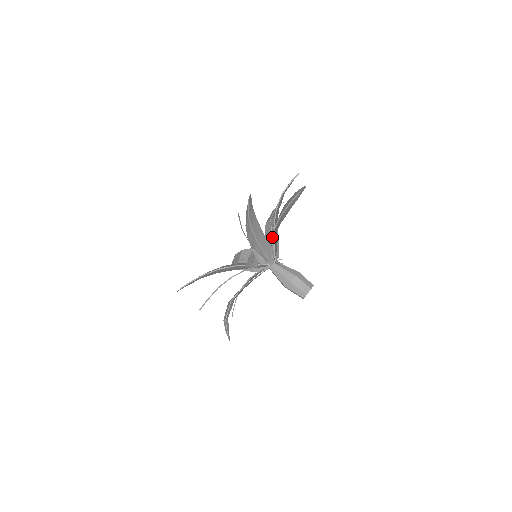
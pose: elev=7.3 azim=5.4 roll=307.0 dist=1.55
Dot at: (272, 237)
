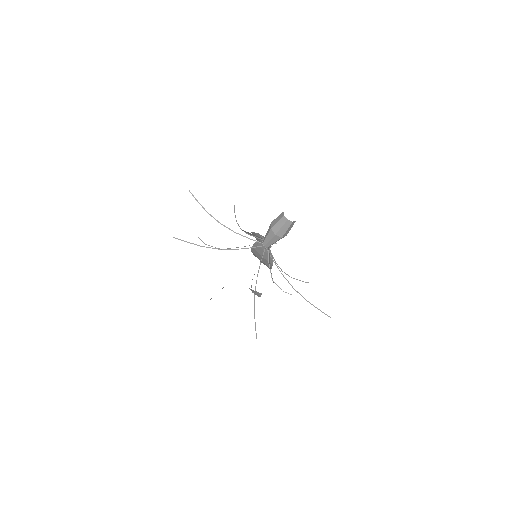
Dot at: (231, 230)
